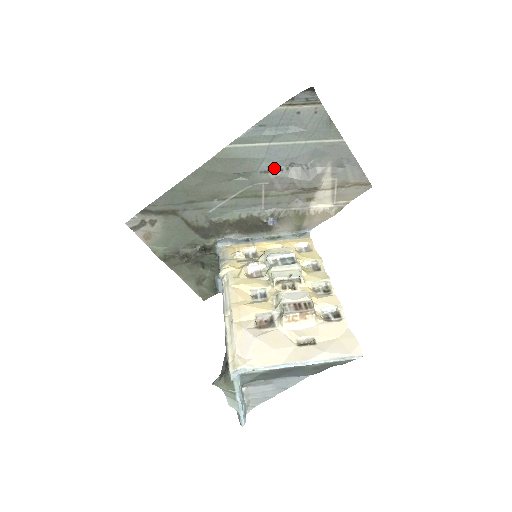
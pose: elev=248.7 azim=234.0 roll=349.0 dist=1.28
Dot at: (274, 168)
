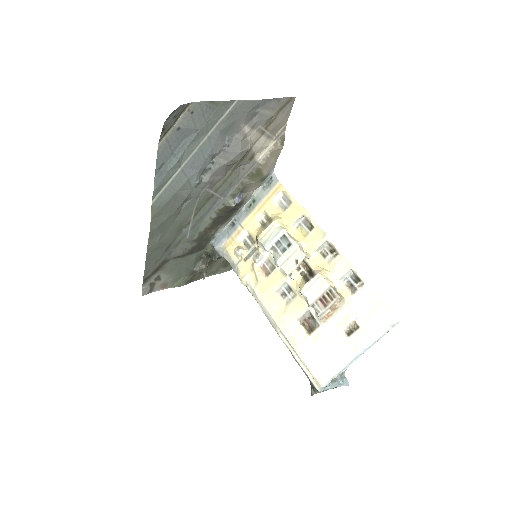
Dot at: (202, 173)
